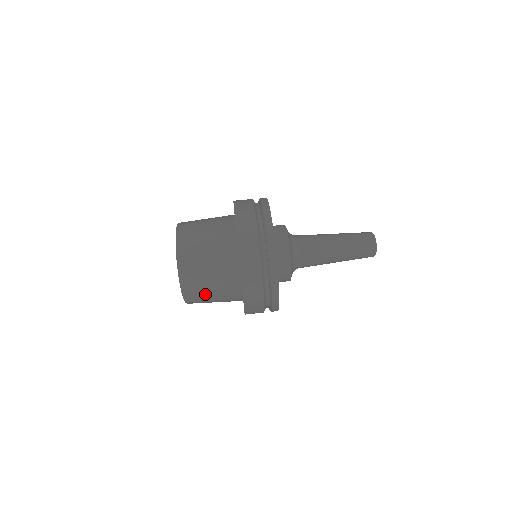
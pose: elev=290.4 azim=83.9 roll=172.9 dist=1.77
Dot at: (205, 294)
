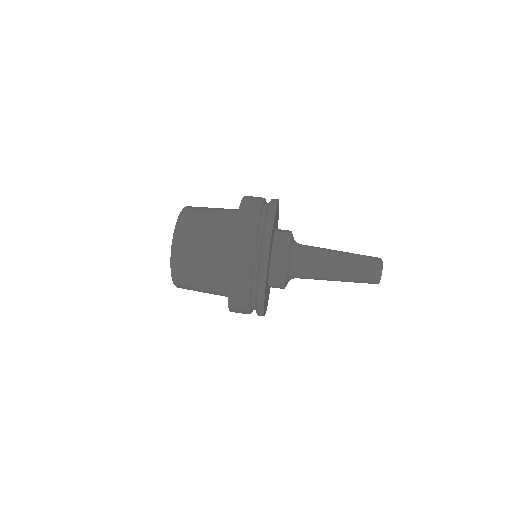
Dot at: (197, 234)
